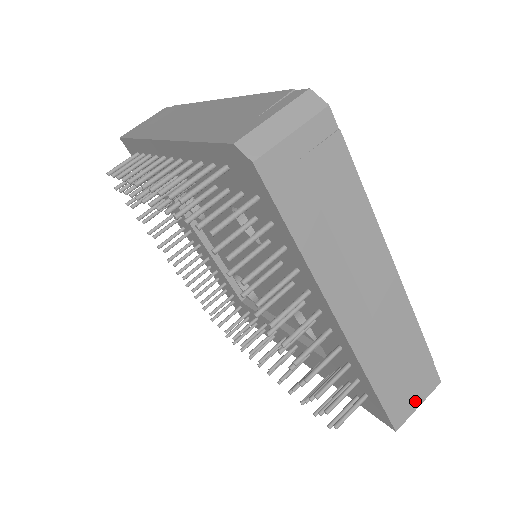
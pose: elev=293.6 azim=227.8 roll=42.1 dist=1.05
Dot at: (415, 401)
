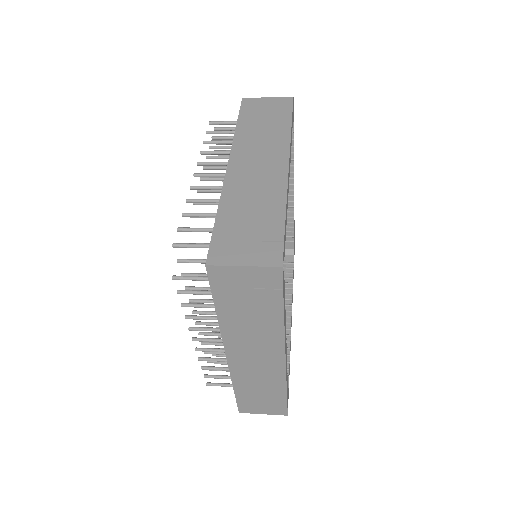
Dot at: (243, 258)
